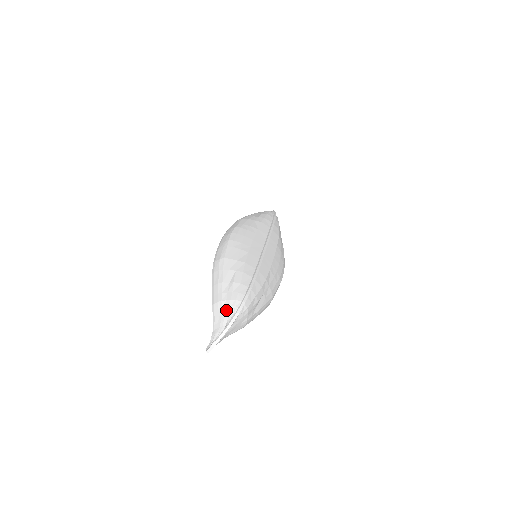
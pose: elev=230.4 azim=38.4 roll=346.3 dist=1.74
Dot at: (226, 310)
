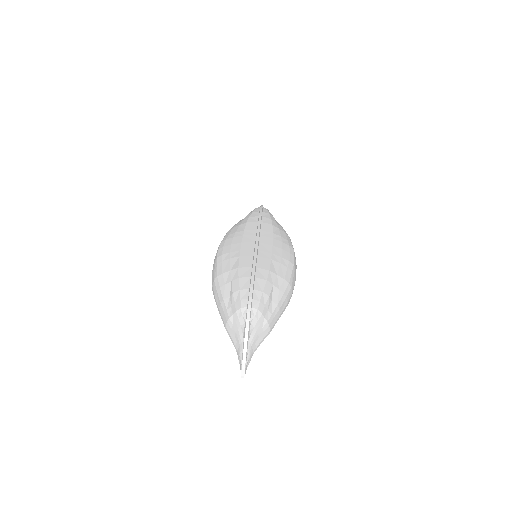
Dot at: (237, 324)
